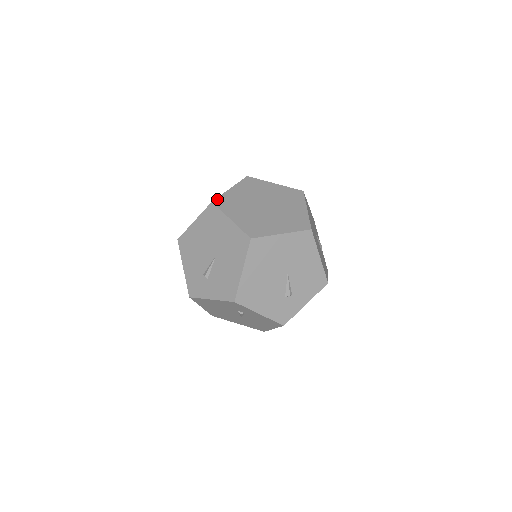
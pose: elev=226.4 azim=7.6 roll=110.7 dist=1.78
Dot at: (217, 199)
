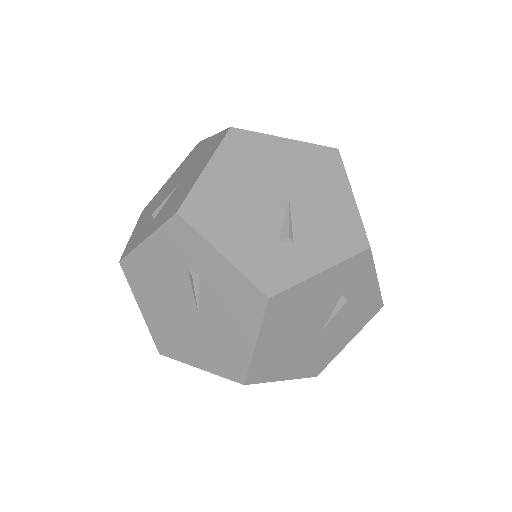
Dot at: occluded
